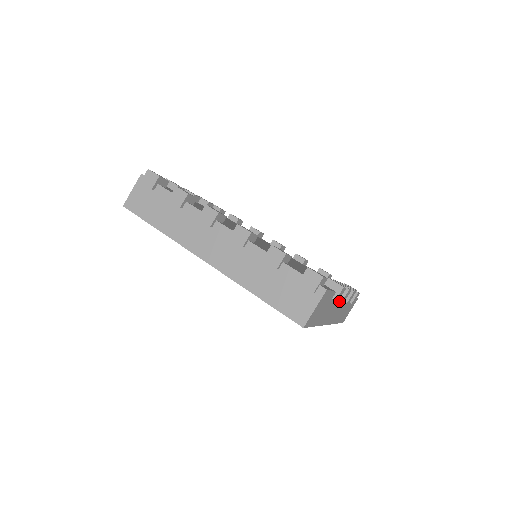
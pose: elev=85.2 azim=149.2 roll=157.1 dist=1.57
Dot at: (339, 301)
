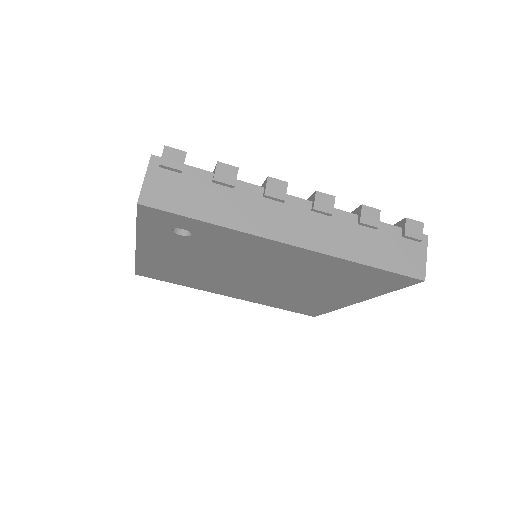
Dot at: occluded
